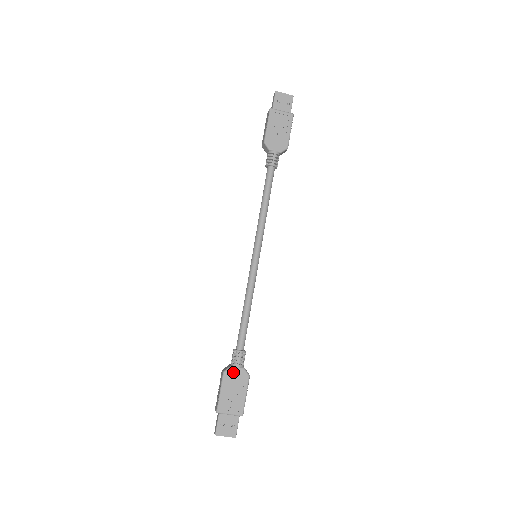
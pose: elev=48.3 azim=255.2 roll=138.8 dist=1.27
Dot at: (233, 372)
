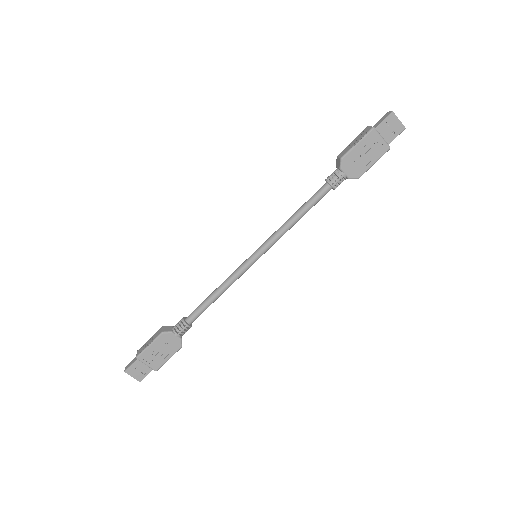
Dot at: (170, 337)
